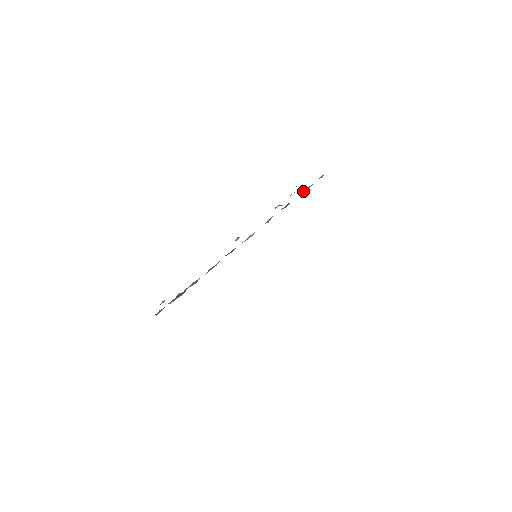
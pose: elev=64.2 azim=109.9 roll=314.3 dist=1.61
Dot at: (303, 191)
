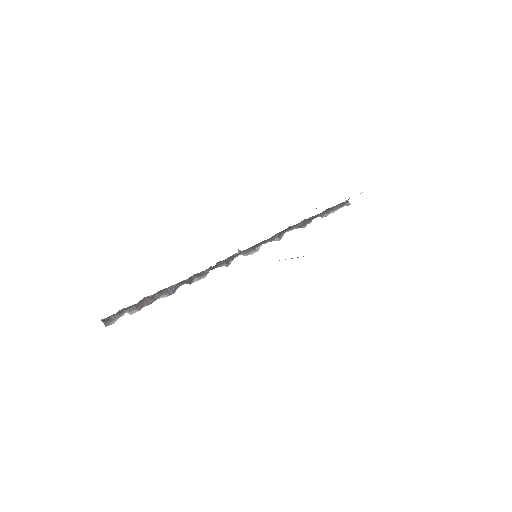
Dot at: (324, 213)
